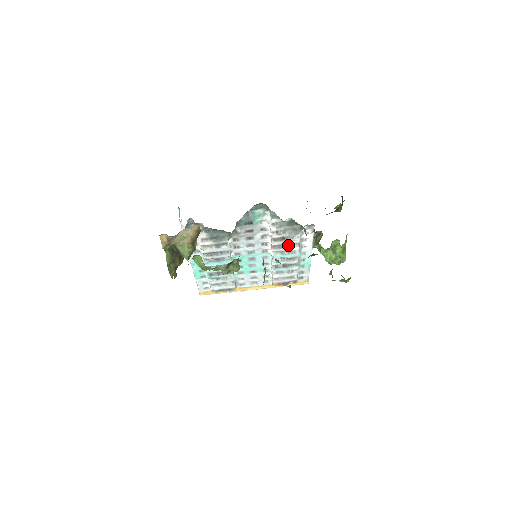
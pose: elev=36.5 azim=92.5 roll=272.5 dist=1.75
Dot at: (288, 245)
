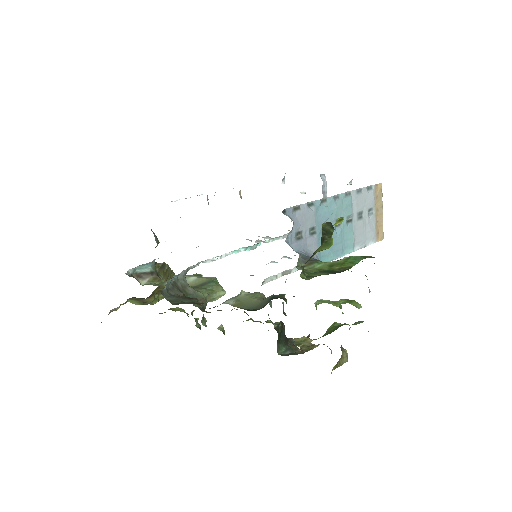
Dot at: occluded
